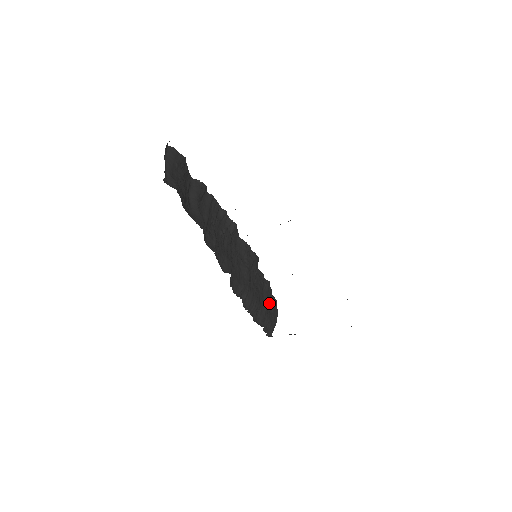
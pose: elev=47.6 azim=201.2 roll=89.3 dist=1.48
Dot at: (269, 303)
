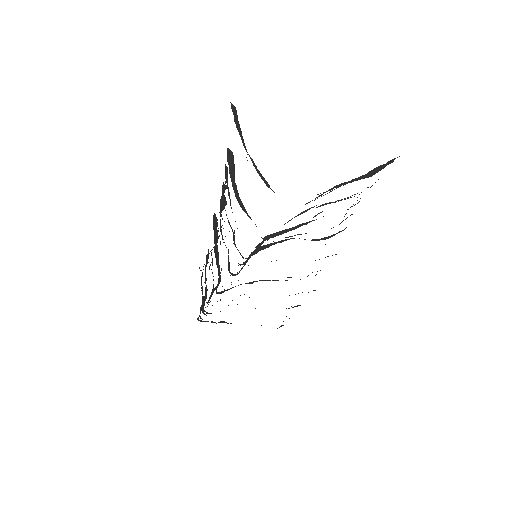
Dot at: occluded
